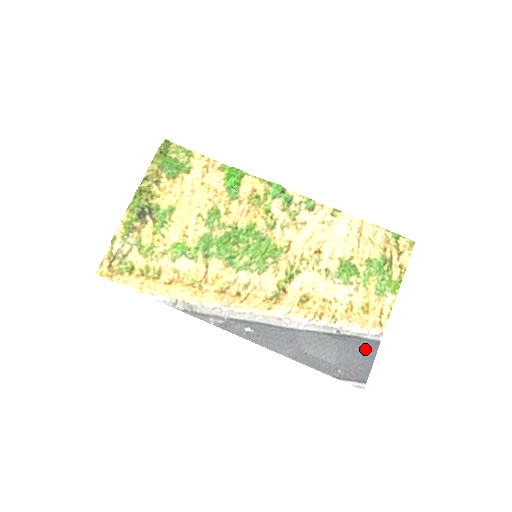
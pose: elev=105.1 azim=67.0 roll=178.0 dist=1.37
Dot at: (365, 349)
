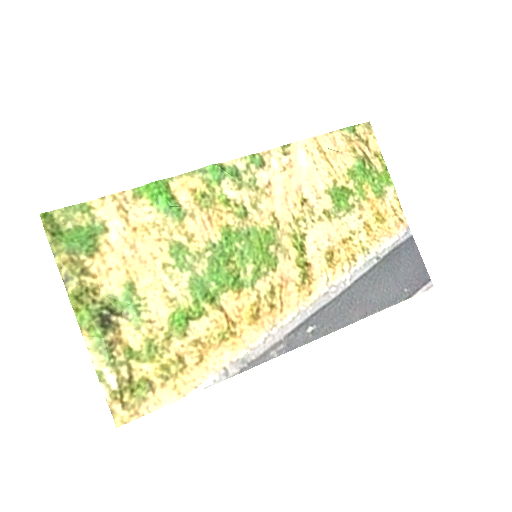
Dot at: (407, 253)
